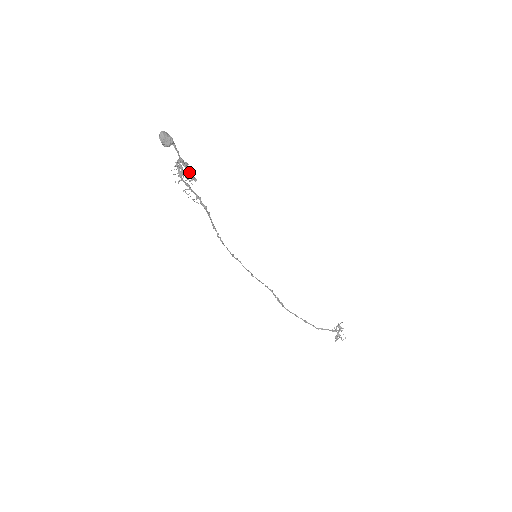
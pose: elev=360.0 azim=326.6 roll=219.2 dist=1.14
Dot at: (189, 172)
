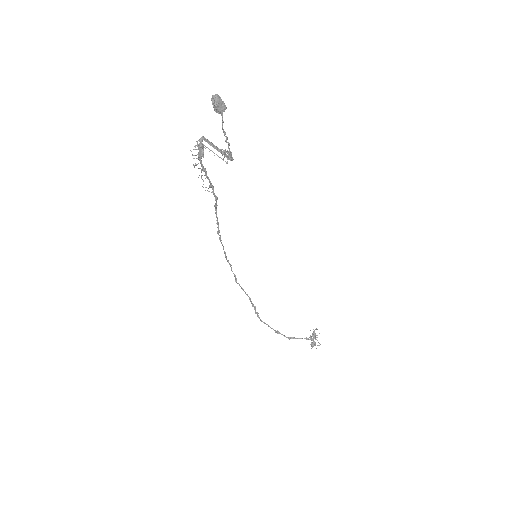
Dot at: (229, 148)
